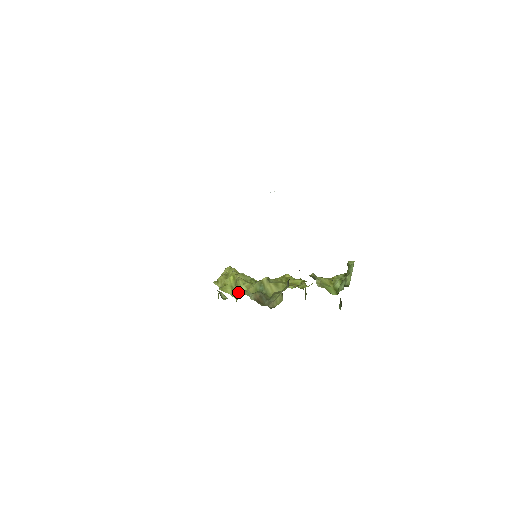
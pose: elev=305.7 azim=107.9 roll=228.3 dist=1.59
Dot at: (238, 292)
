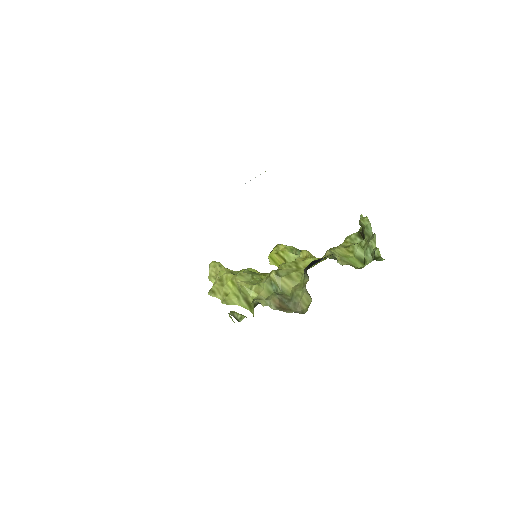
Dot at: (249, 301)
